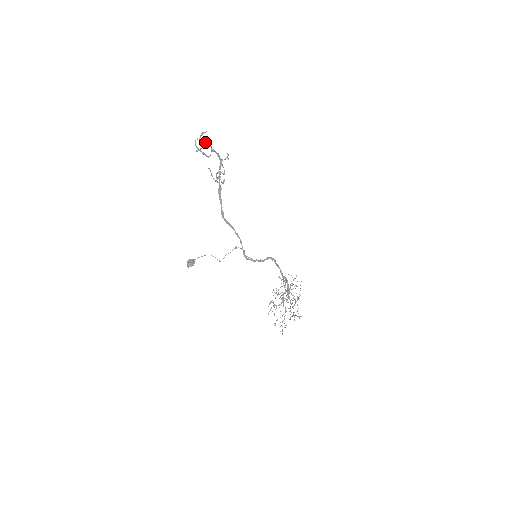
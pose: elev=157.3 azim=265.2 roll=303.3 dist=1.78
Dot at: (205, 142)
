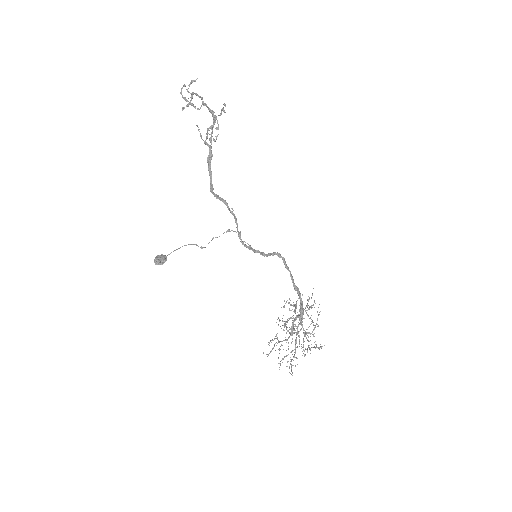
Dot at: (195, 93)
